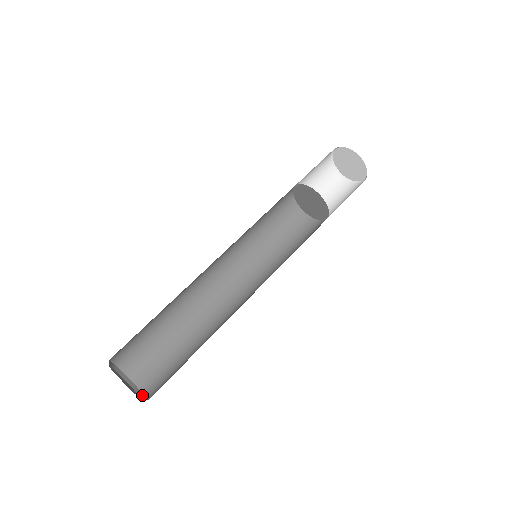
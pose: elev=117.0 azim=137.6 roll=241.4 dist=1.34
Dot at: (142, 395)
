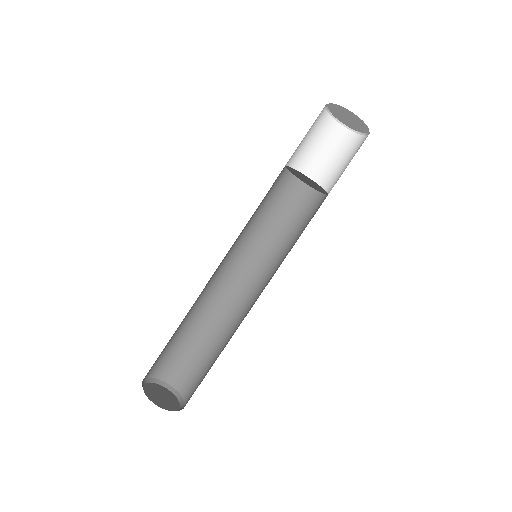
Dot at: (182, 402)
